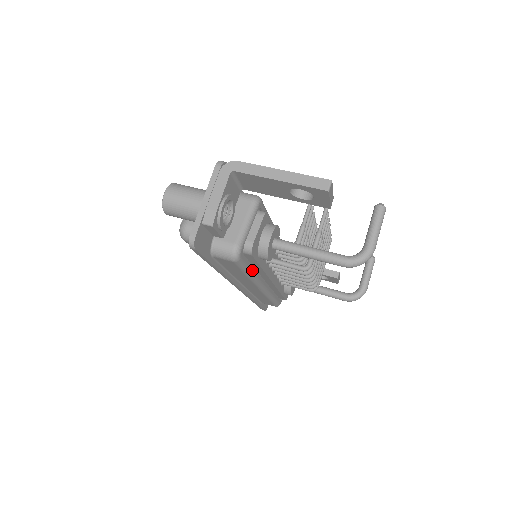
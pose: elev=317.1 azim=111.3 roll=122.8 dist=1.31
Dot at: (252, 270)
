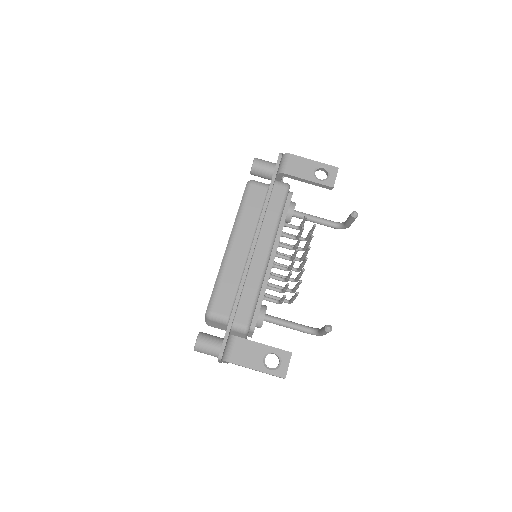
Dot at: occluded
